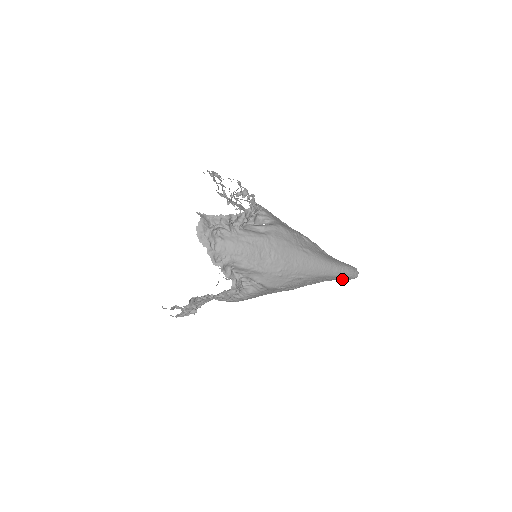
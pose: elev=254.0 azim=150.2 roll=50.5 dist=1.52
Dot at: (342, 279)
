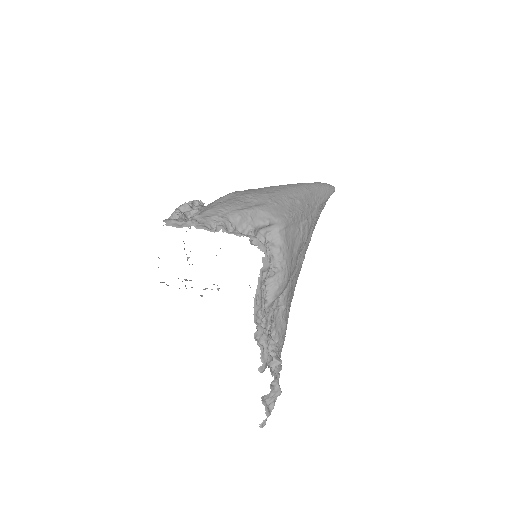
Dot at: (327, 194)
